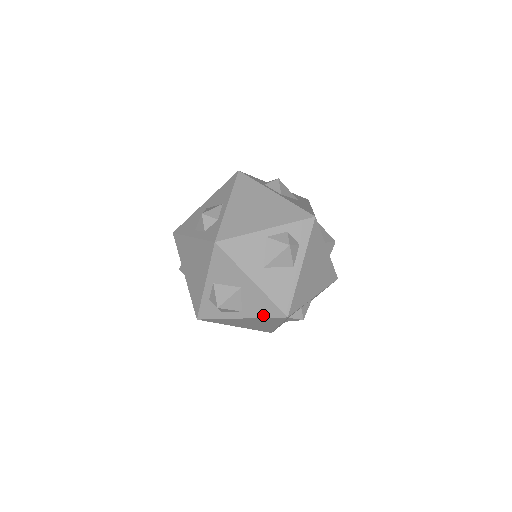
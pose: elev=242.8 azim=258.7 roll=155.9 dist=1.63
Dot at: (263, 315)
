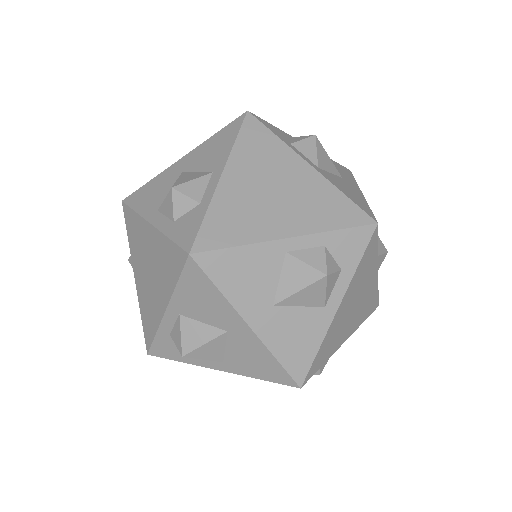
Dot at: (259, 375)
